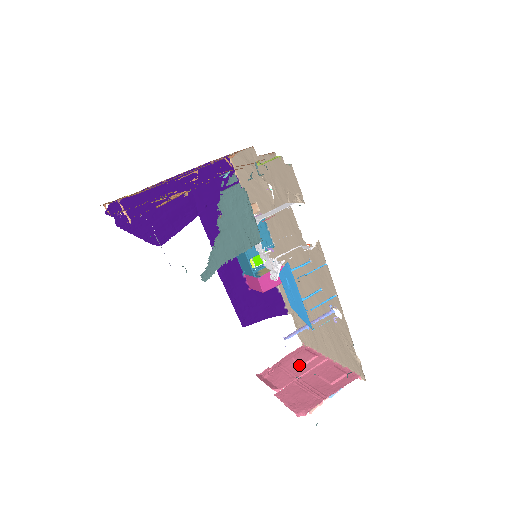
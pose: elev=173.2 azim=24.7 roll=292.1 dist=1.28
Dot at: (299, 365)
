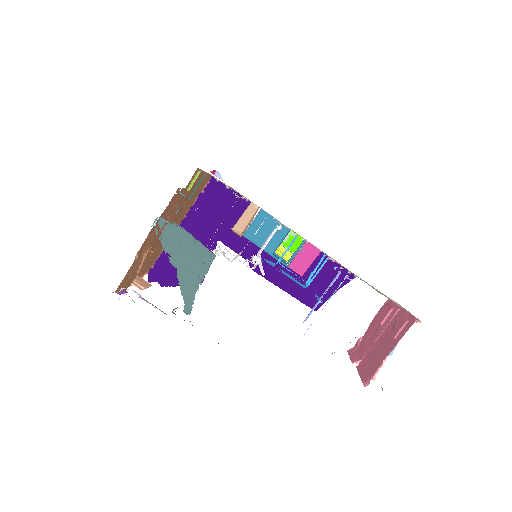
Dot at: (379, 325)
